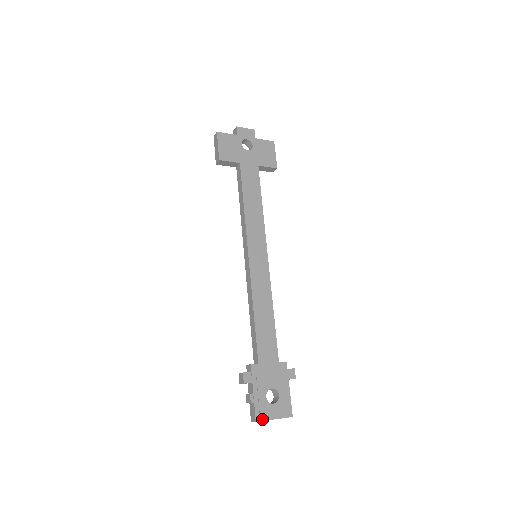
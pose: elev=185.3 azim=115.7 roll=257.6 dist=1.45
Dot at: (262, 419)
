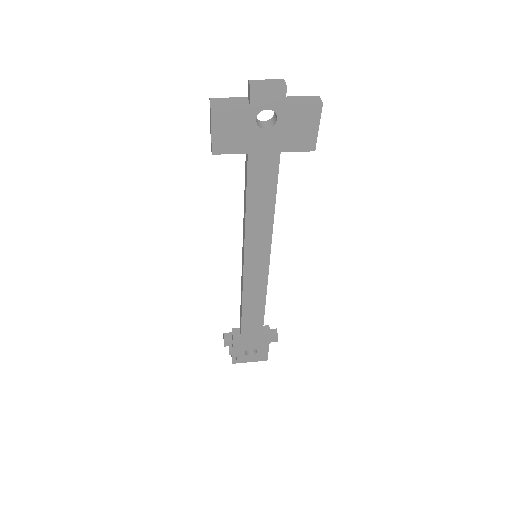
Dot at: (238, 362)
